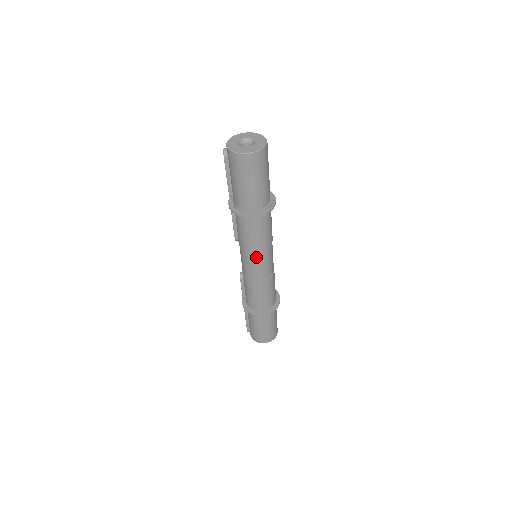
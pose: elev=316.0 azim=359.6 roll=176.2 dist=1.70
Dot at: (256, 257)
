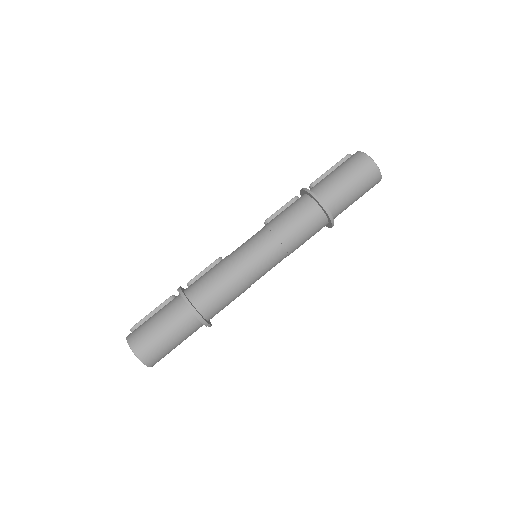
Dot at: (269, 243)
